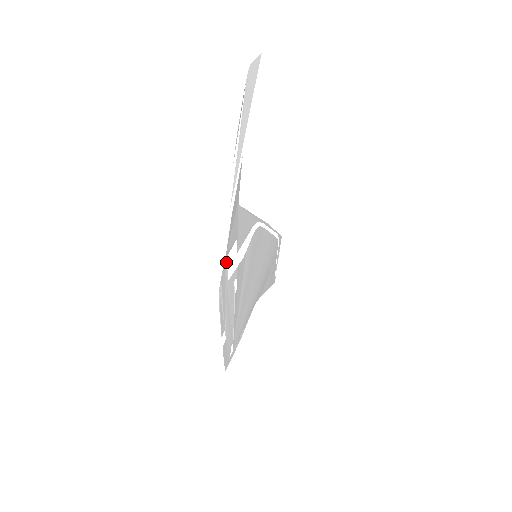
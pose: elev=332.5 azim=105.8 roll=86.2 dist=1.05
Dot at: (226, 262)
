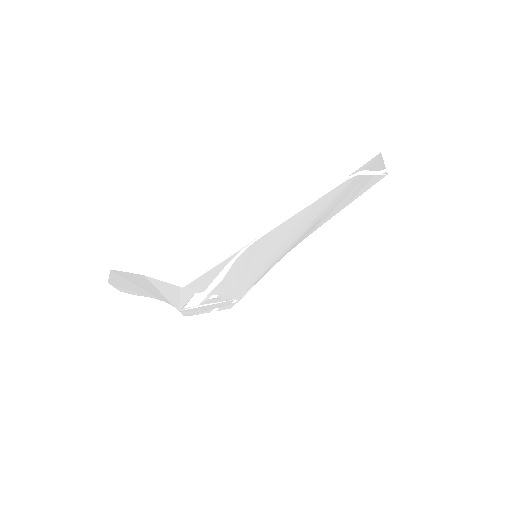
Dot at: (184, 310)
